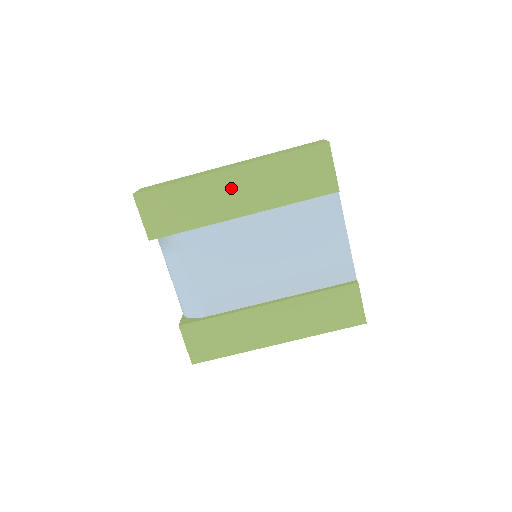
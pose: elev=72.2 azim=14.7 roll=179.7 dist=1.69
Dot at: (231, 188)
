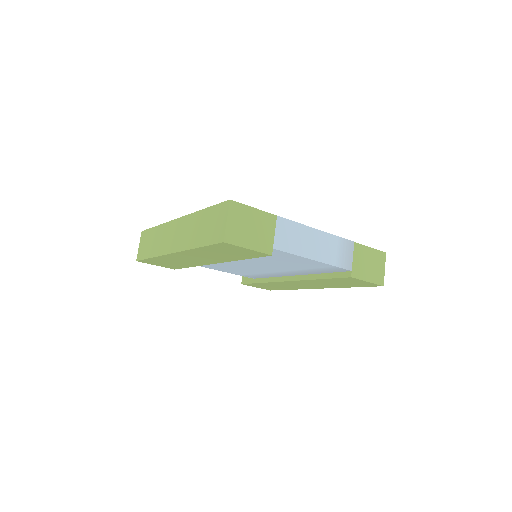
Dot at: (187, 258)
